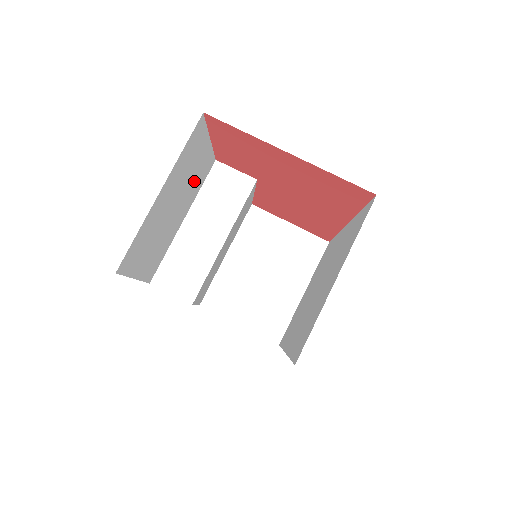
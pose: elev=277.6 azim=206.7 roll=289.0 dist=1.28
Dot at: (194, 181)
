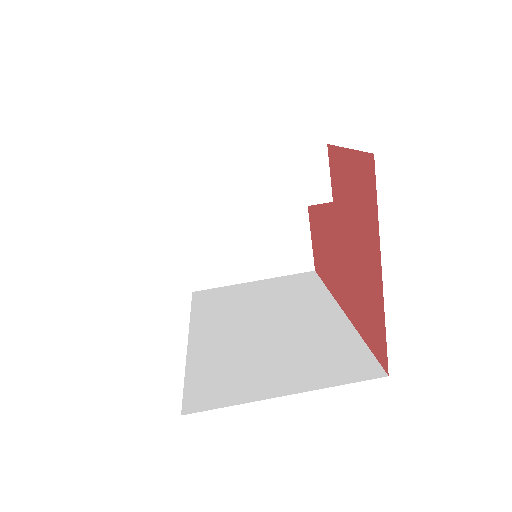
Dot at: occluded
